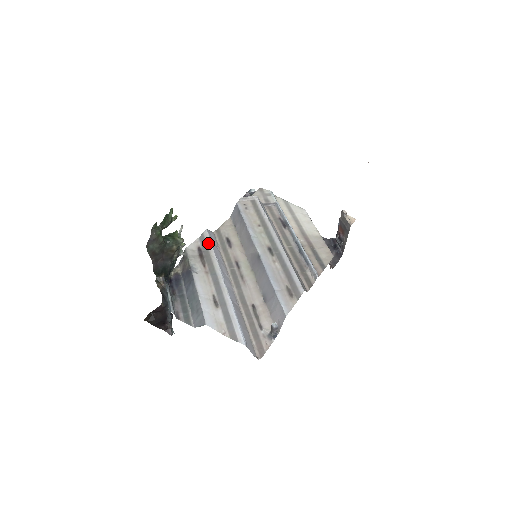
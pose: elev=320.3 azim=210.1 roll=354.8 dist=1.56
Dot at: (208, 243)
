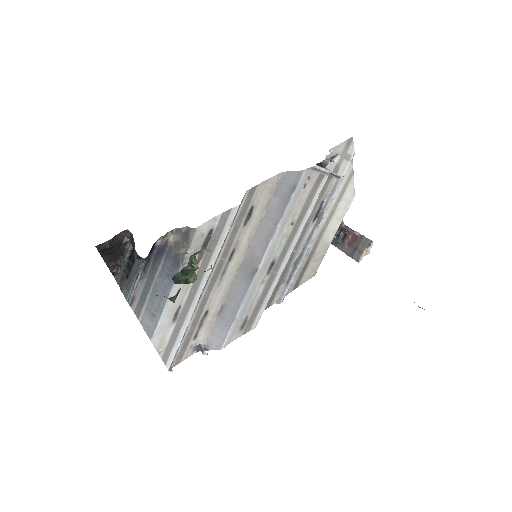
Dot at: (225, 230)
